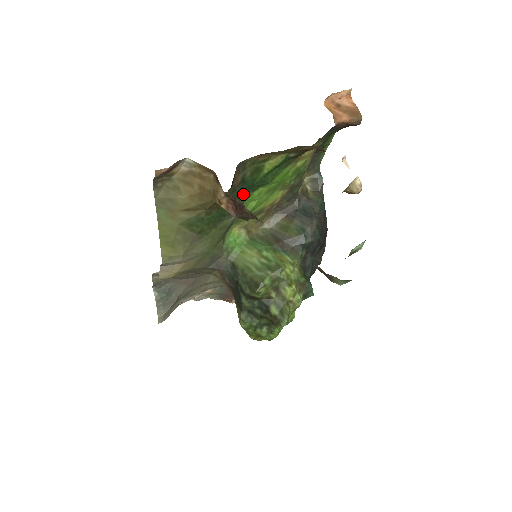
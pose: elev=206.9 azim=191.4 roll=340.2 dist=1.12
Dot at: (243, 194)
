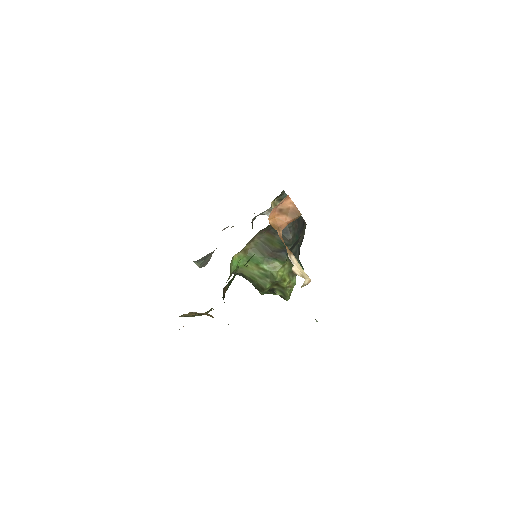
Dot at: (233, 278)
